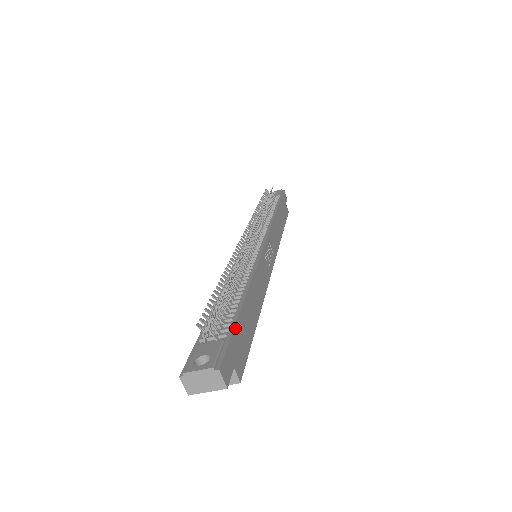
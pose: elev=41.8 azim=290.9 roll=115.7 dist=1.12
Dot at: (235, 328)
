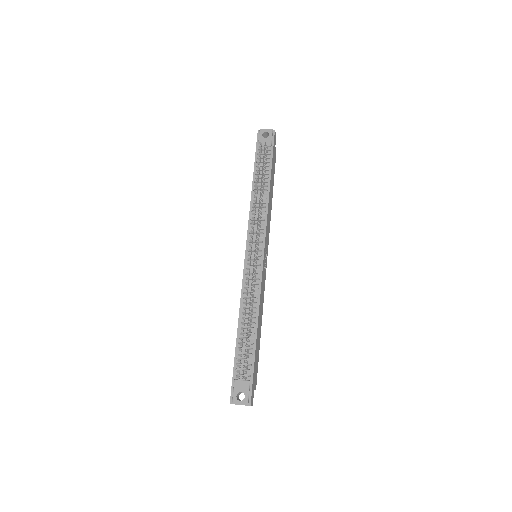
Dot at: (254, 367)
